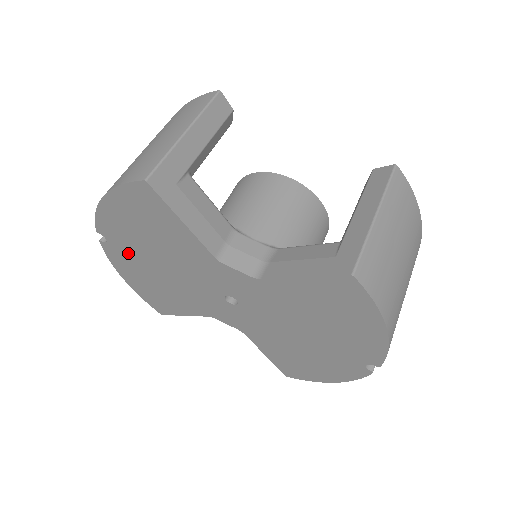
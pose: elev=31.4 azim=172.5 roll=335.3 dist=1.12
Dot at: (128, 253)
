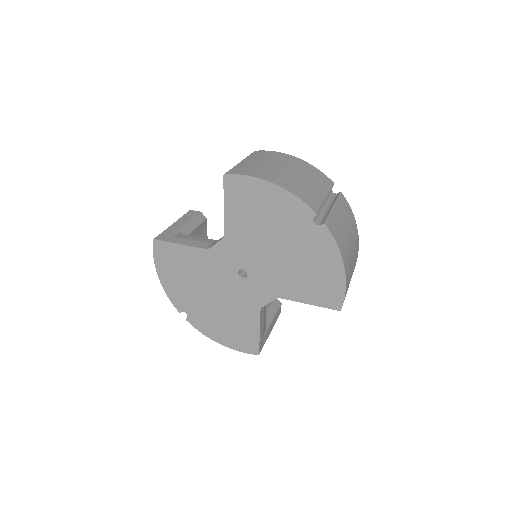
Dot at: (197, 310)
